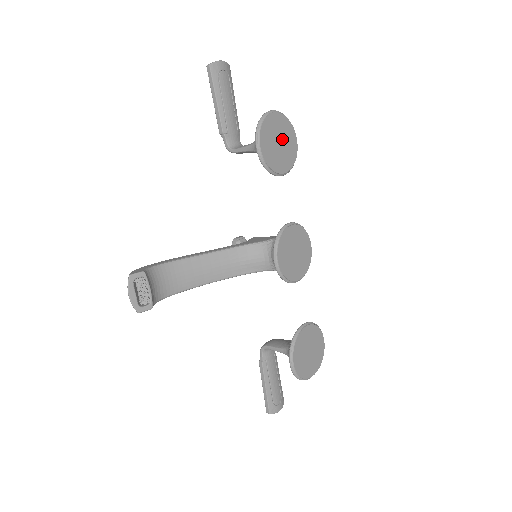
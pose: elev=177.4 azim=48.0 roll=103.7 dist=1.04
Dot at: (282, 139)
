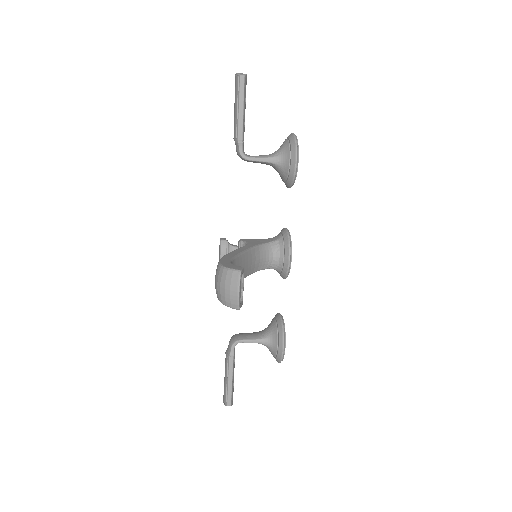
Dot at: occluded
